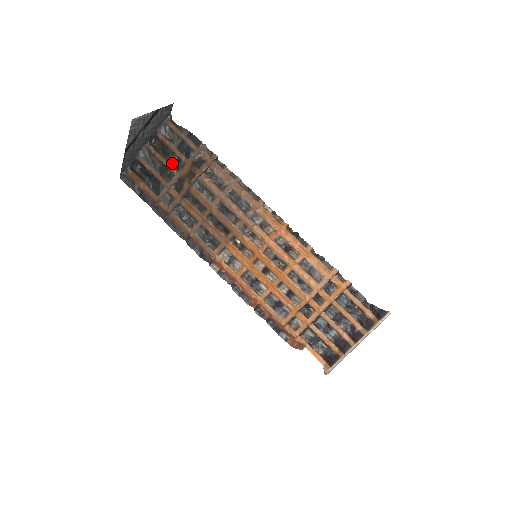
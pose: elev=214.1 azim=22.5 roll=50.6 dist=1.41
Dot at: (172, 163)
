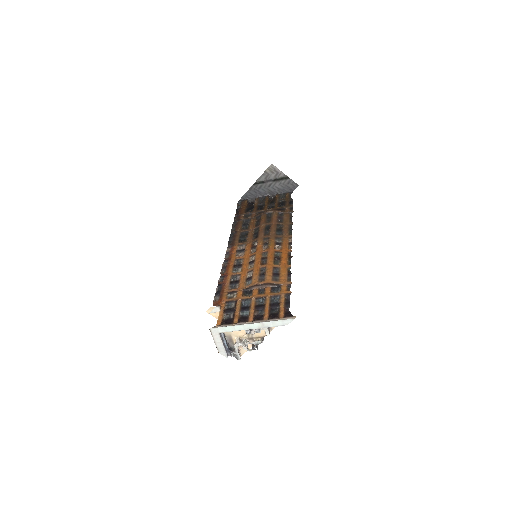
Dot at: (269, 206)
